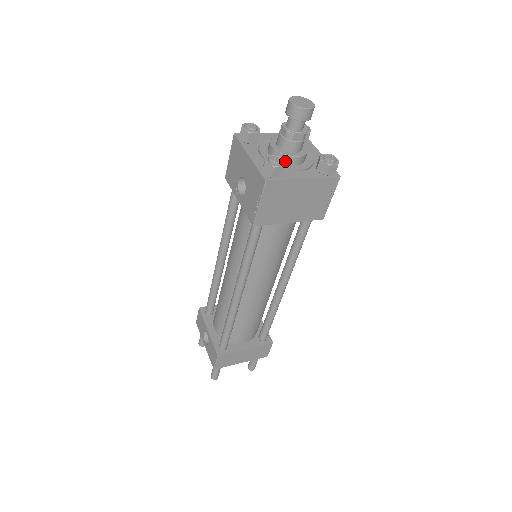
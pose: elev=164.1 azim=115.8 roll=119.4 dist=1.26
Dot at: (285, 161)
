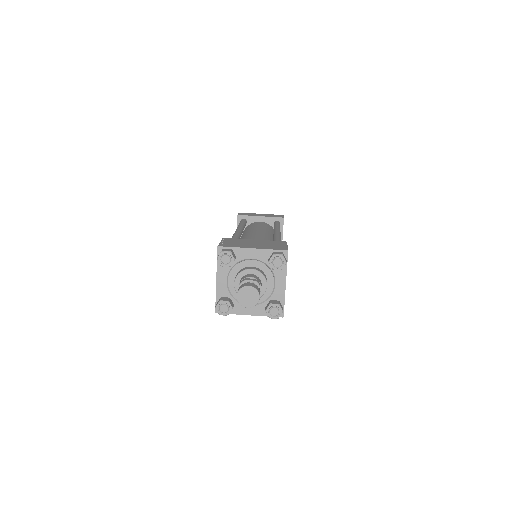
Dot at: occluded
